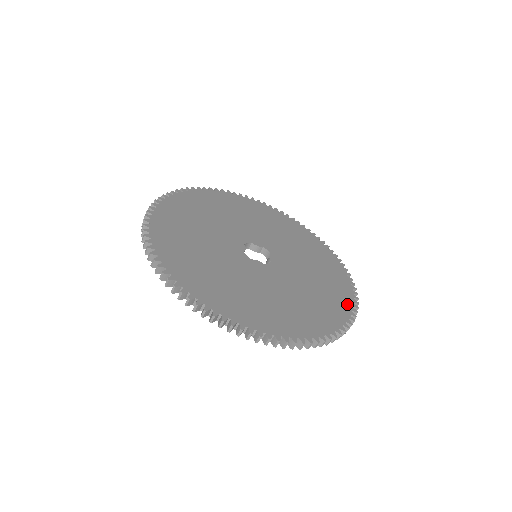
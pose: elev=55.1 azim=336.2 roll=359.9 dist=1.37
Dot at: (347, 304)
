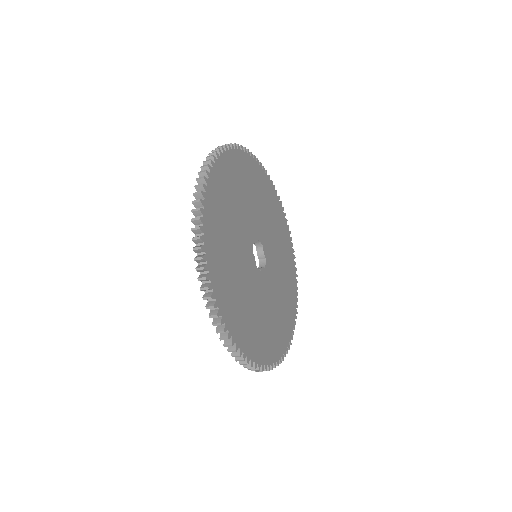
Dot at: (270, 357)
